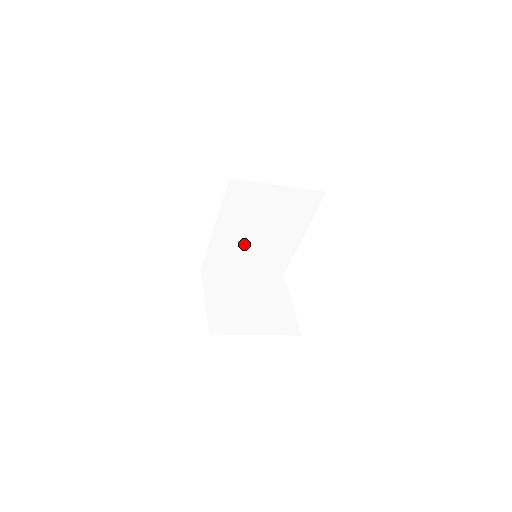
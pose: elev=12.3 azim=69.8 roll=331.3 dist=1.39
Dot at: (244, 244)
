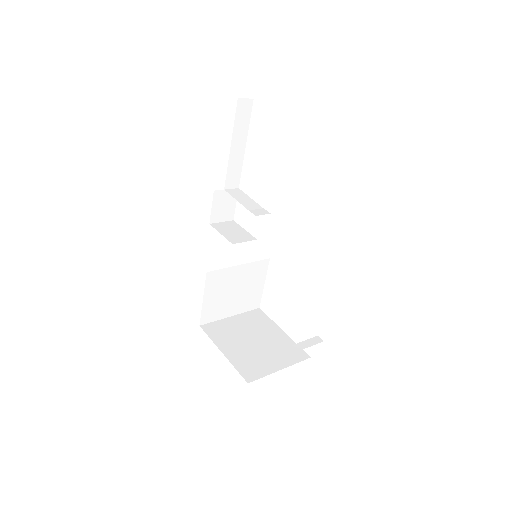
Dot at: occluded
